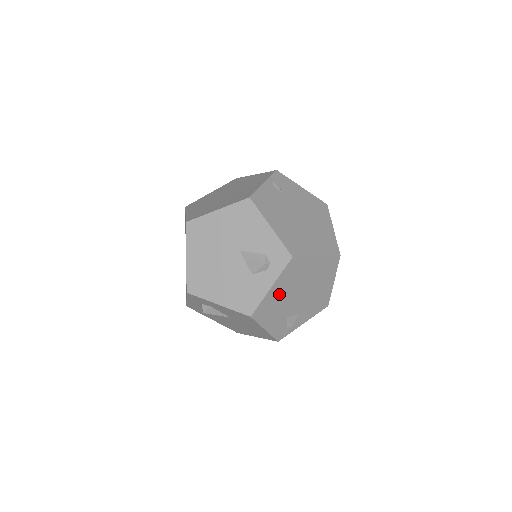
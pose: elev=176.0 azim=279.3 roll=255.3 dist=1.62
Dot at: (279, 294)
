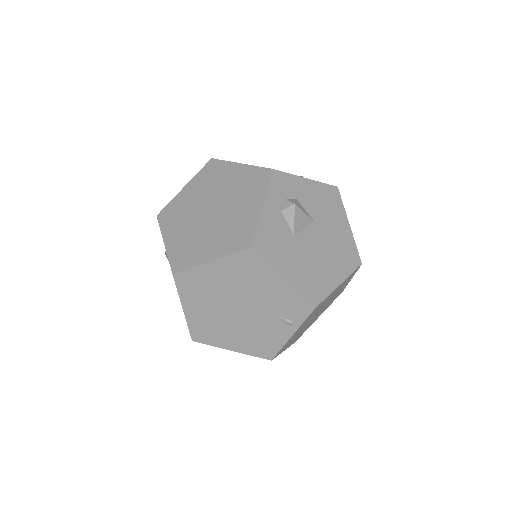
Dot at: occluded
